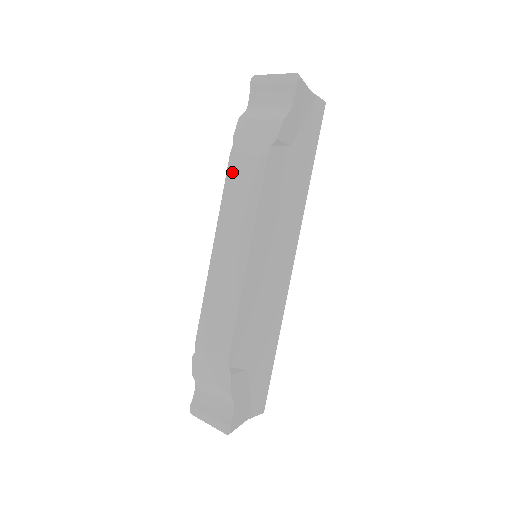
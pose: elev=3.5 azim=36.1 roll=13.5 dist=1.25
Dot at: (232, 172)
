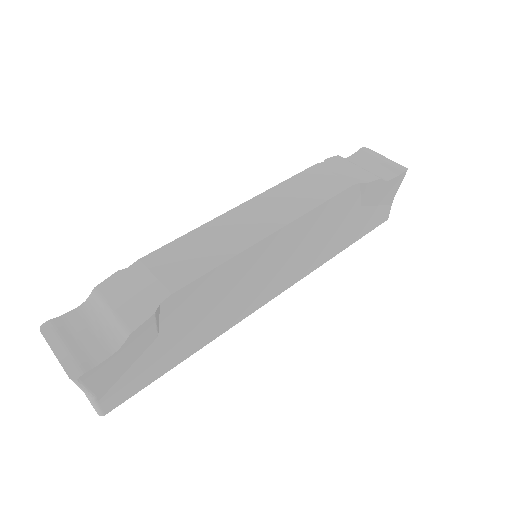
Dot at: (308, 174)
